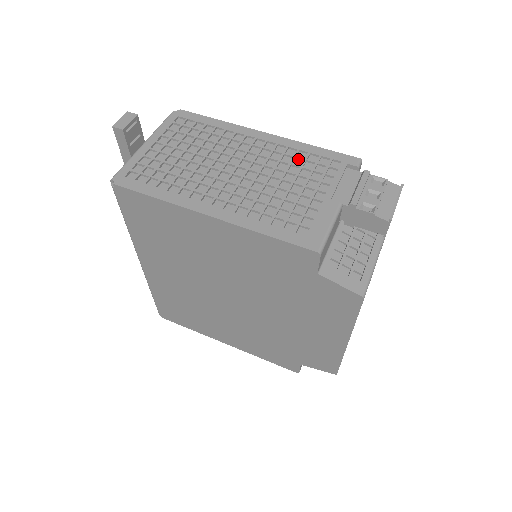
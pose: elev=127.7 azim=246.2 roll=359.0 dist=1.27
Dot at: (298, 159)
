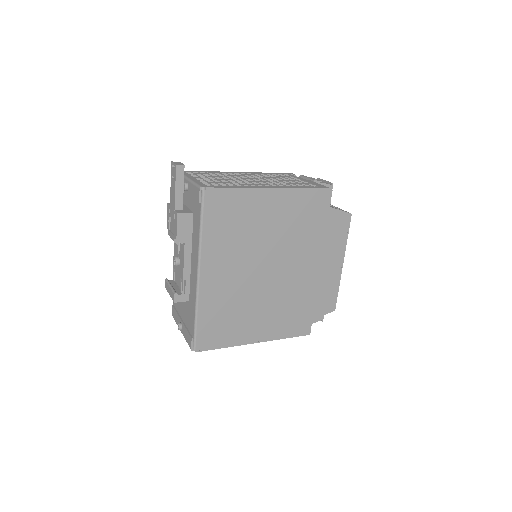
Dot at: occluded
